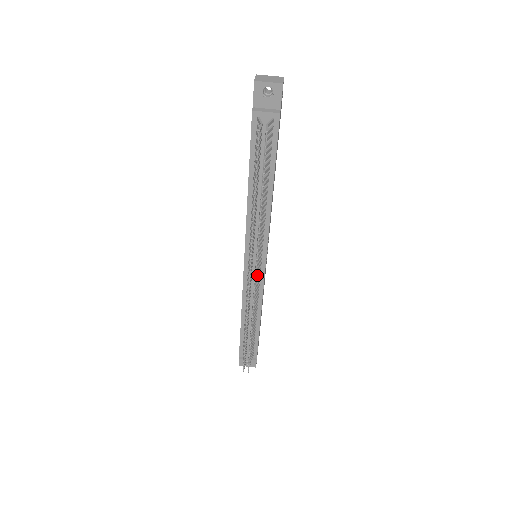
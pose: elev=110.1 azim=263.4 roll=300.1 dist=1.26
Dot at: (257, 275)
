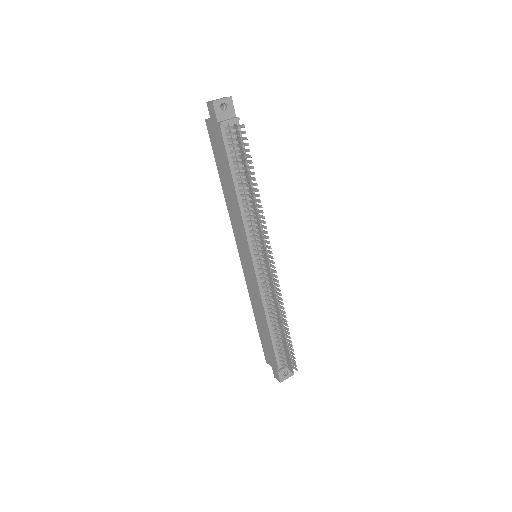
Dot at: occluded
